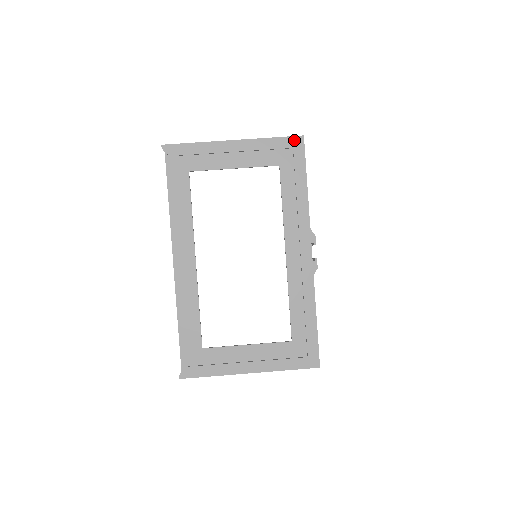
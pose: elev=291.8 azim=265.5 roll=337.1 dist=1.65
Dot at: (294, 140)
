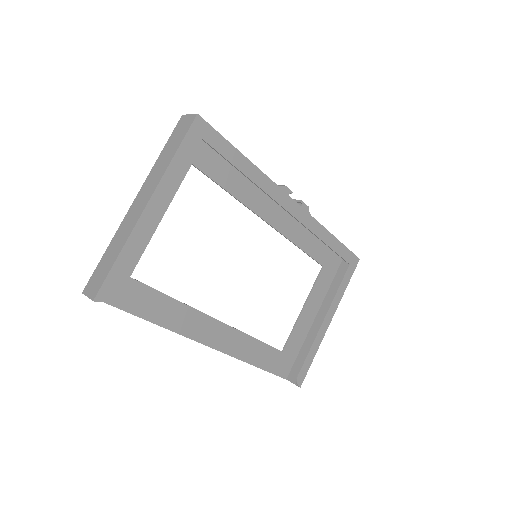
Dot at: (195, 130)
